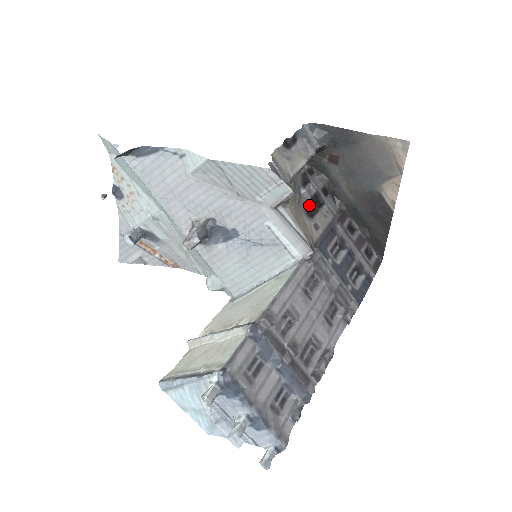
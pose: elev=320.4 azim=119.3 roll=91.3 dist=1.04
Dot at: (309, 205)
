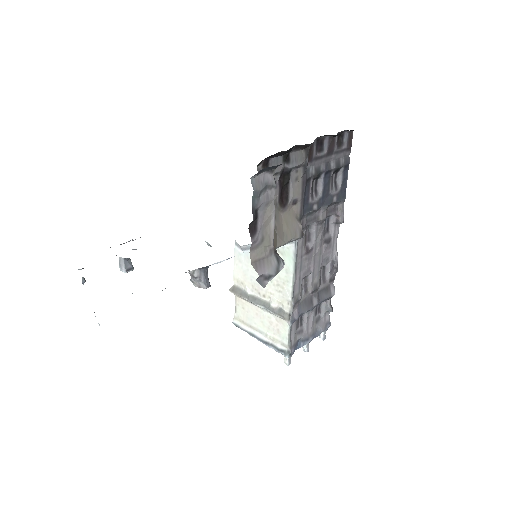
Dot at: (280, 194)
